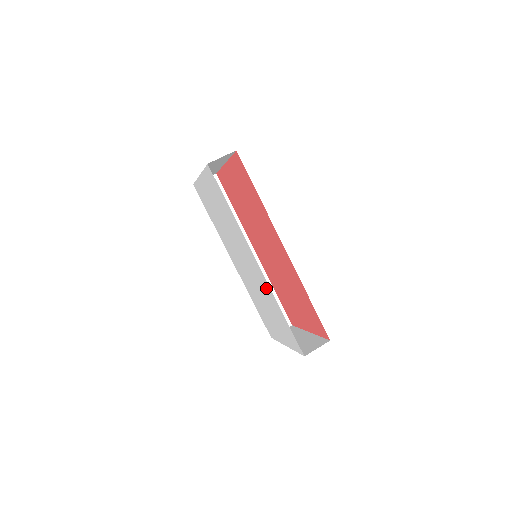
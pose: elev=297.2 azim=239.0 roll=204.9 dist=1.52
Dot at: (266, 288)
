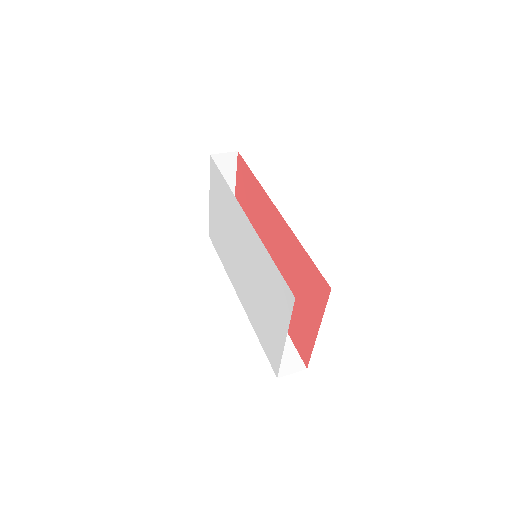
Dot at: (256, 247)
